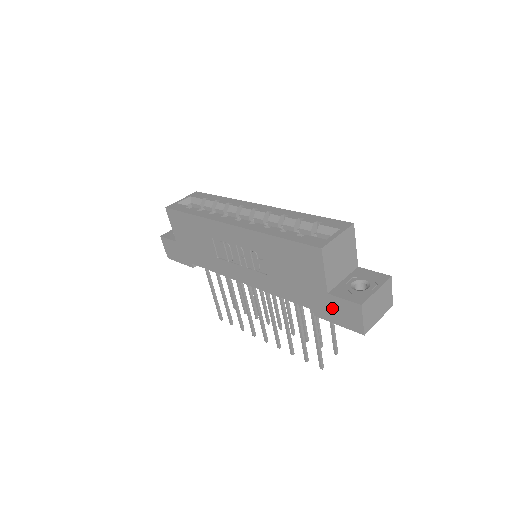
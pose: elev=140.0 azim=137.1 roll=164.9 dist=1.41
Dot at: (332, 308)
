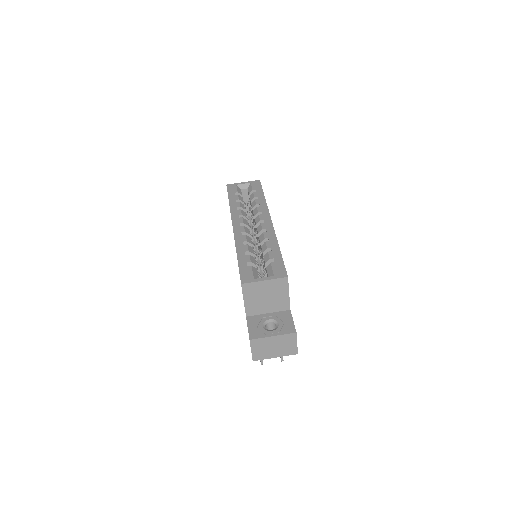
Dot at: occluded
